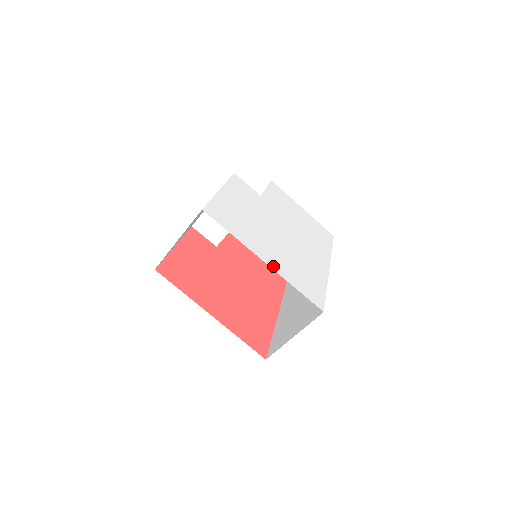
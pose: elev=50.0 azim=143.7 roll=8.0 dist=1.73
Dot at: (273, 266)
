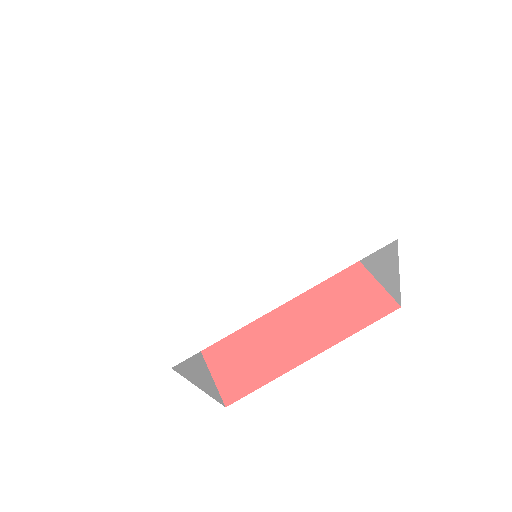
Dot at: (295, 289)
